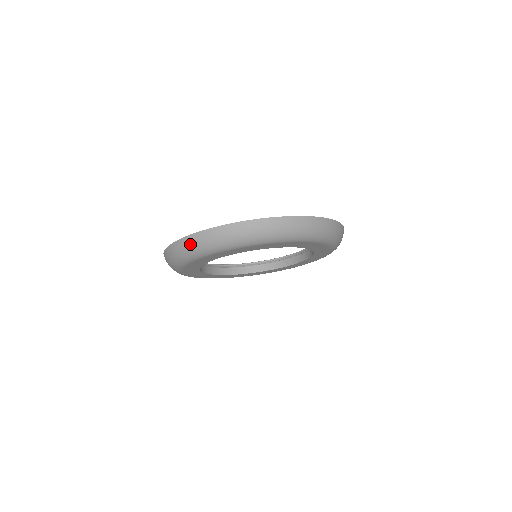
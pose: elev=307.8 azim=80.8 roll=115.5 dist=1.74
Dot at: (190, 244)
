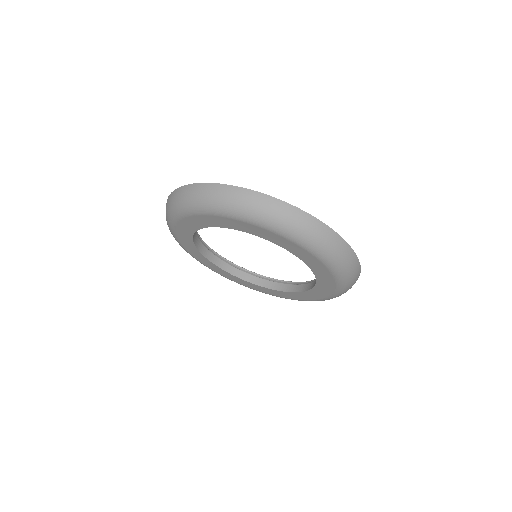
Dot at: (196, 192)
